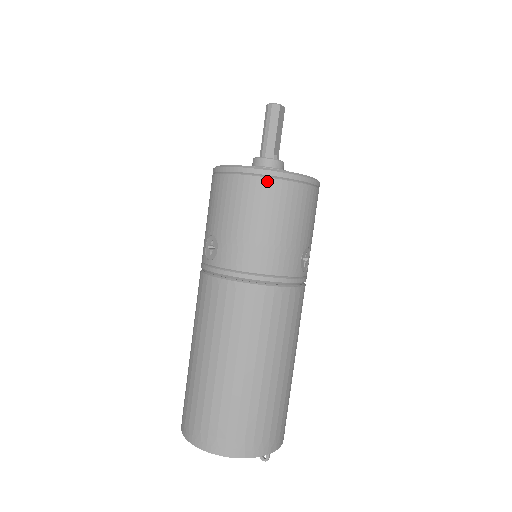
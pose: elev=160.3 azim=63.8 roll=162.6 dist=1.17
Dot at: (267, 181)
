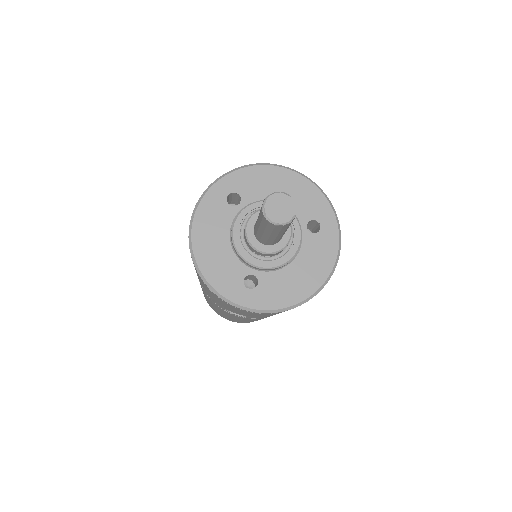
Dot at: occluded
